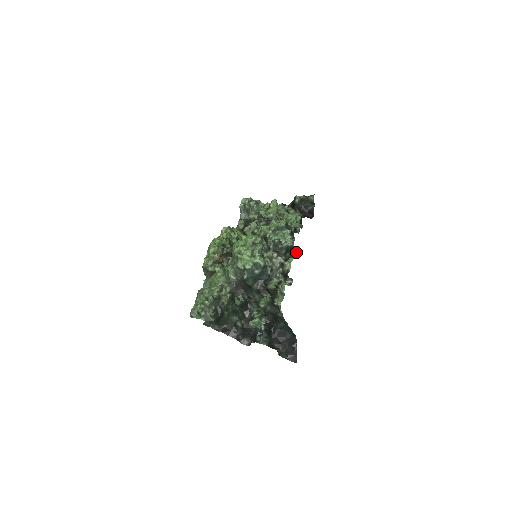
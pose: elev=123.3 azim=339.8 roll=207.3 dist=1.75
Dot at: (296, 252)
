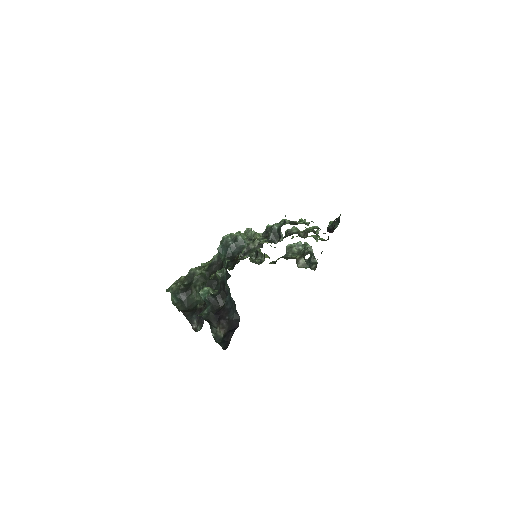
Dot at: occluded
